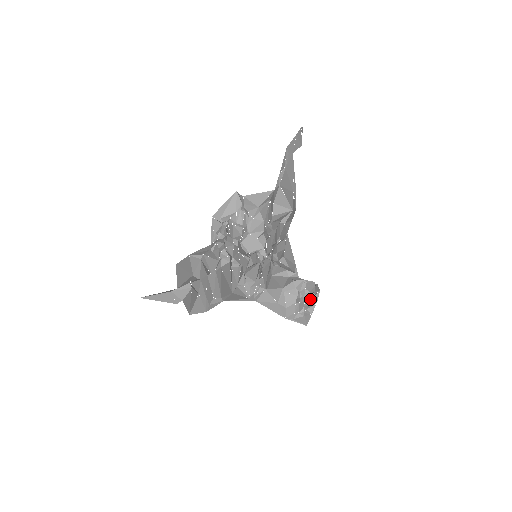
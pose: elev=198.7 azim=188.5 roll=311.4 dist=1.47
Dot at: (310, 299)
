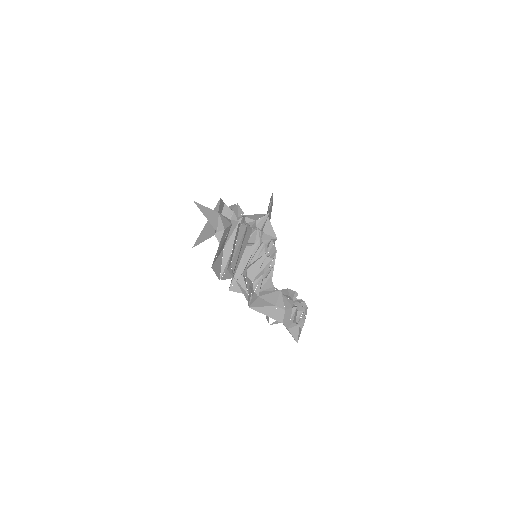
Dot at: (302, 311)
